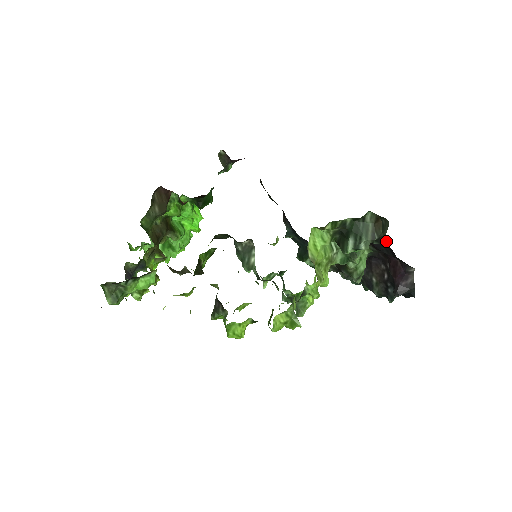
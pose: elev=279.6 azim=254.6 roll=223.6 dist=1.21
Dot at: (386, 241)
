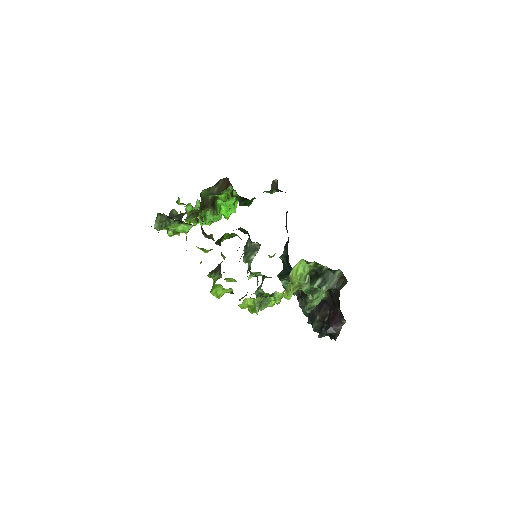
Dot at: (339, 294)
